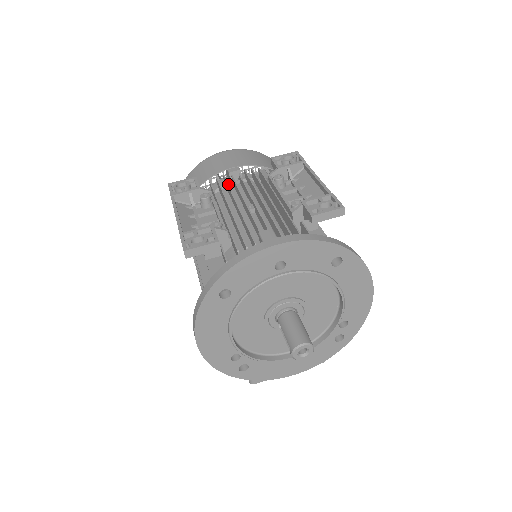
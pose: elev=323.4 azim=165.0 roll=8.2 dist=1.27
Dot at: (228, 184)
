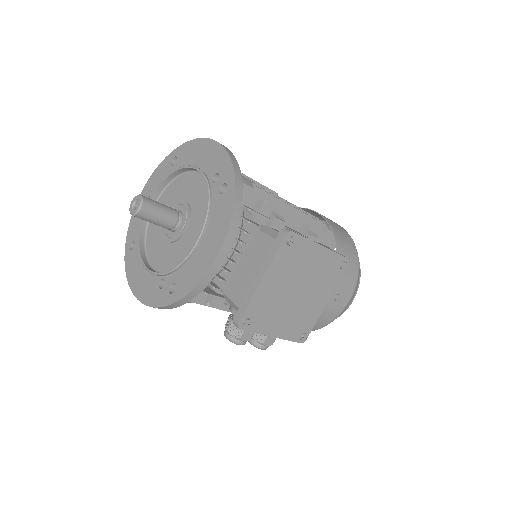
Dot at: occluded
